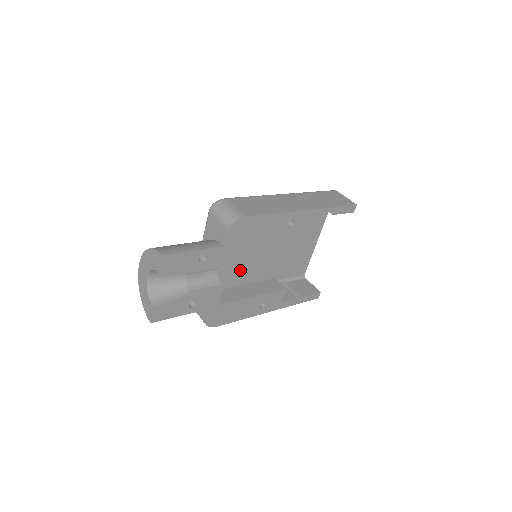
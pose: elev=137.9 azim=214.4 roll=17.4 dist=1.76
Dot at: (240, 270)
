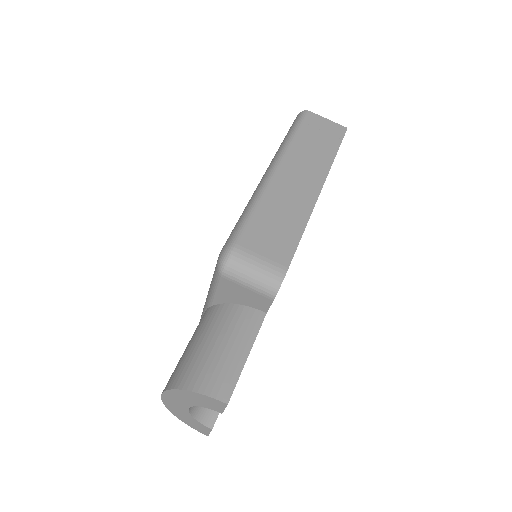
Dot at: occluded
